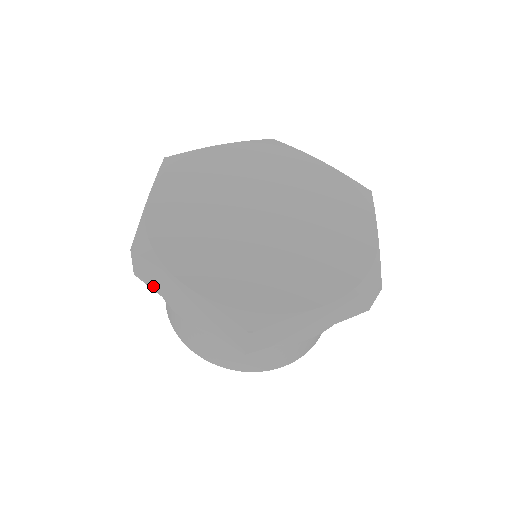
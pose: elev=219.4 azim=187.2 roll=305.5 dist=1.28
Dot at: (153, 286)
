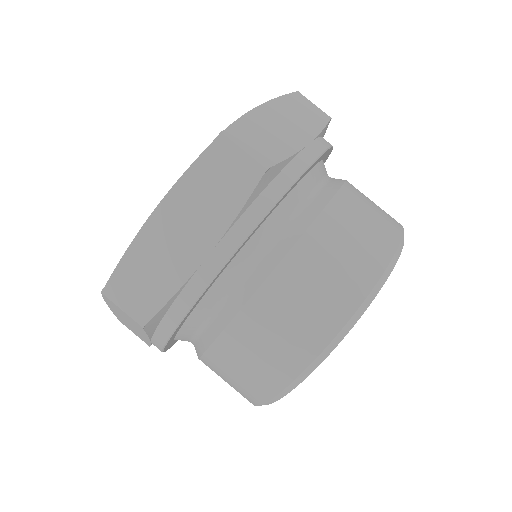
Dot at: (160, 296)
